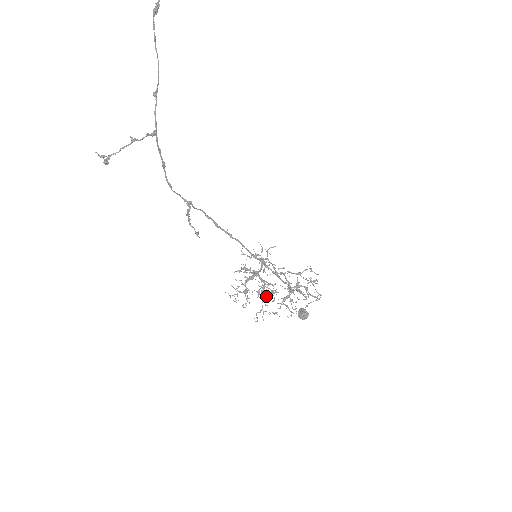
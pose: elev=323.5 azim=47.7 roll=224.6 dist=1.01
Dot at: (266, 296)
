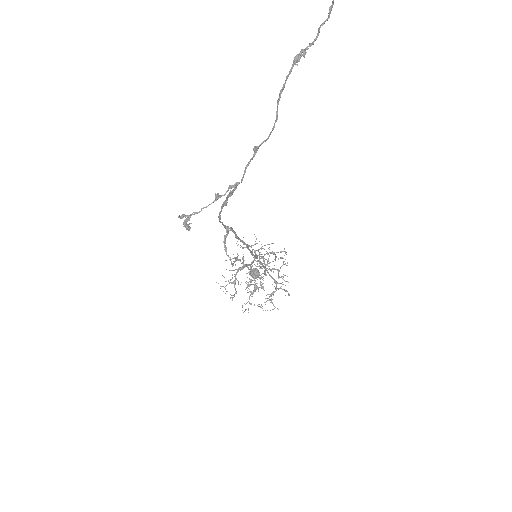
Dot at: (254, 290)
